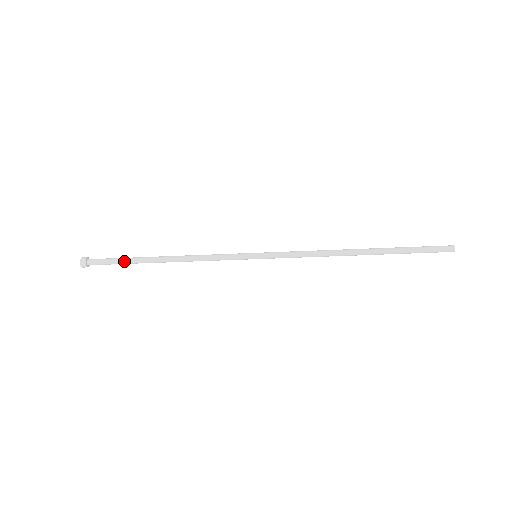
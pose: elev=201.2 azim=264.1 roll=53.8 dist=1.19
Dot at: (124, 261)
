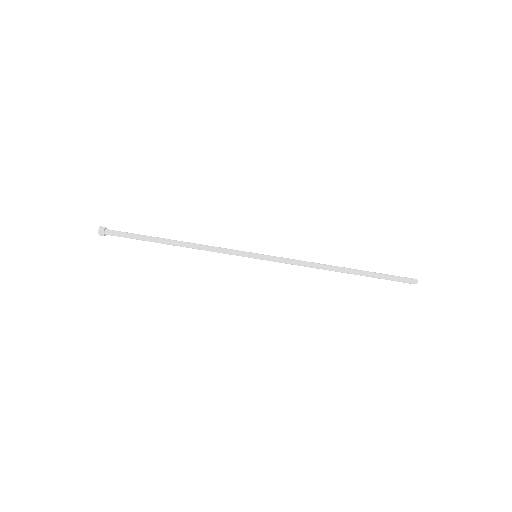
Dot at: (141, 235)
